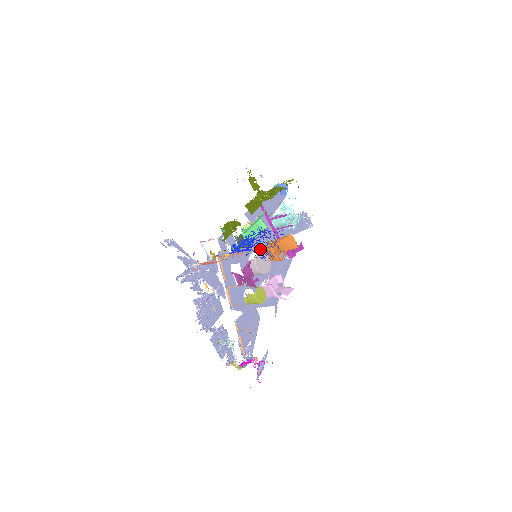
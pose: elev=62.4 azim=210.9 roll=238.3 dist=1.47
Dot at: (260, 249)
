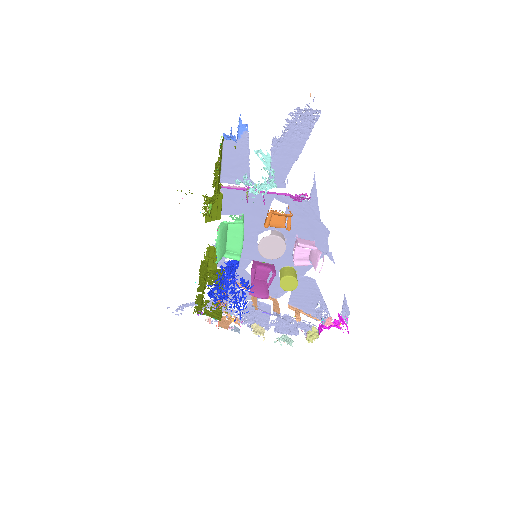
Dot at: occluded
